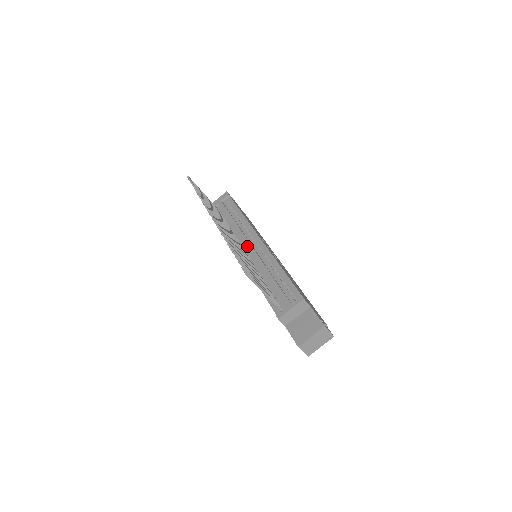
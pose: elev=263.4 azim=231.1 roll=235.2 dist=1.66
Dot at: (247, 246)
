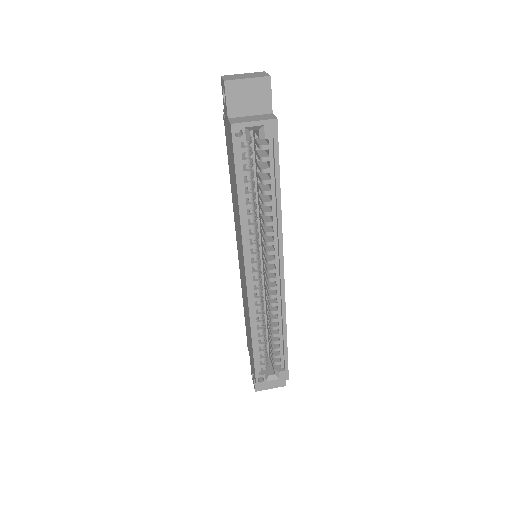
Dot at: occluded
